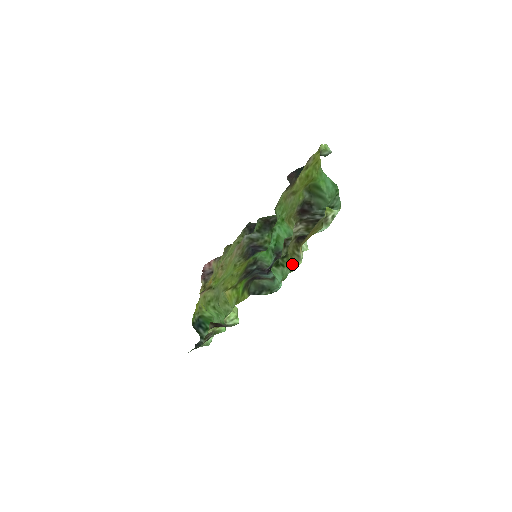
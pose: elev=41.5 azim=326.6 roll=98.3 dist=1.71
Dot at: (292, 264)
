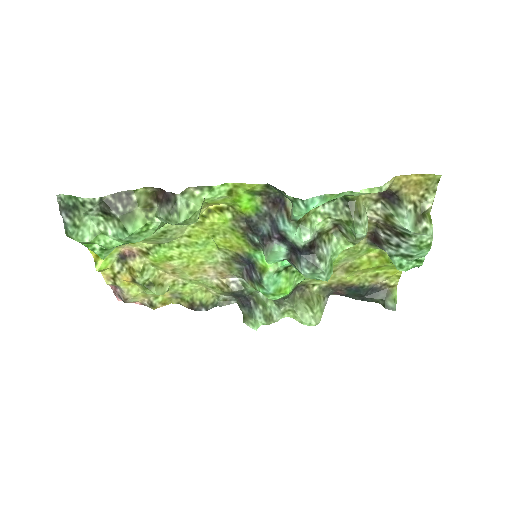
Dot at: (357, 195)
